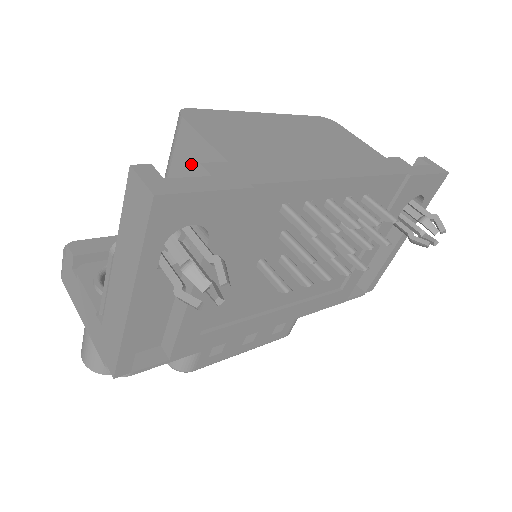
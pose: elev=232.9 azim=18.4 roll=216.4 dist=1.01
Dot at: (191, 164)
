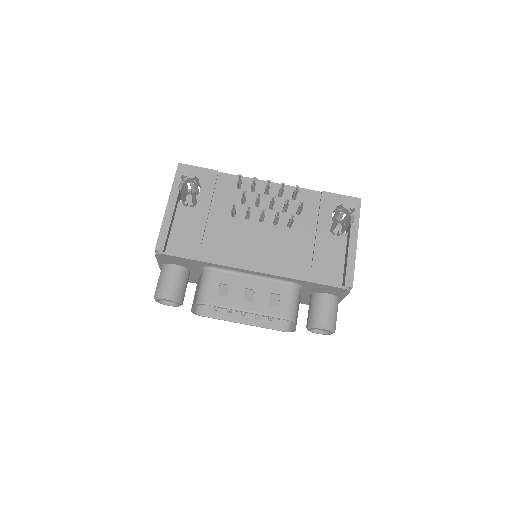
Dot at: occluded
